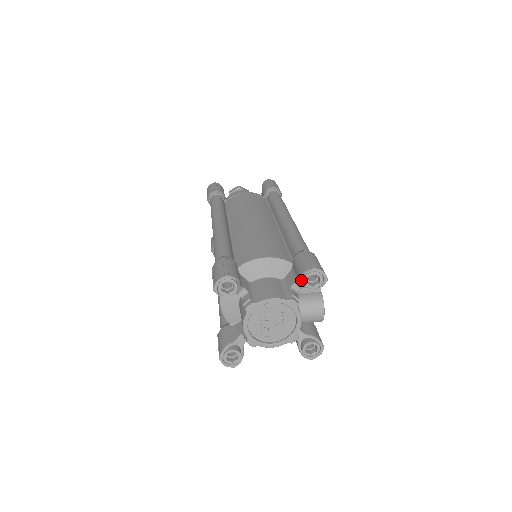
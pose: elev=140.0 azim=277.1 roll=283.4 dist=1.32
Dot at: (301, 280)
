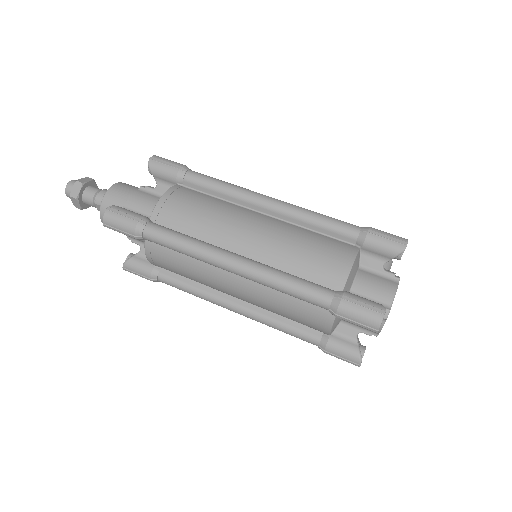
Dot at: occluded
